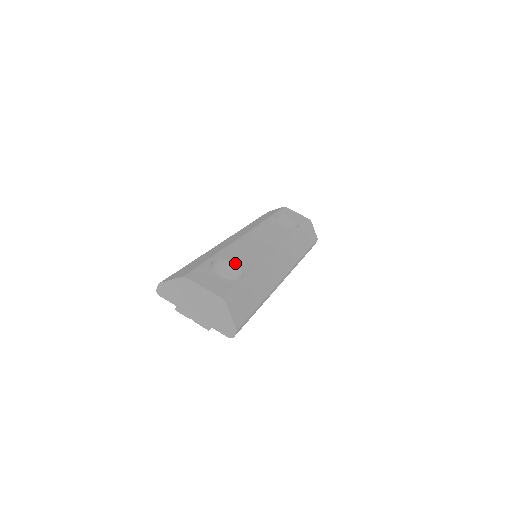
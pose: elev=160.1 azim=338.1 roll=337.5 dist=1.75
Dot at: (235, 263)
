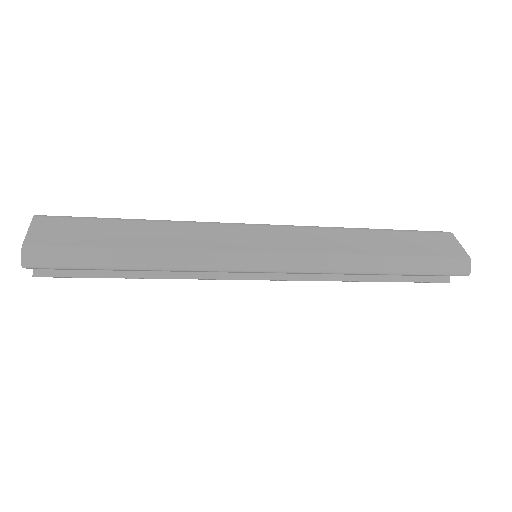
Dot at: occluded
